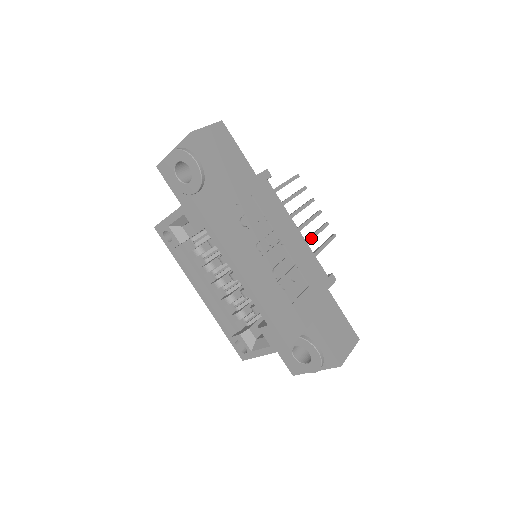
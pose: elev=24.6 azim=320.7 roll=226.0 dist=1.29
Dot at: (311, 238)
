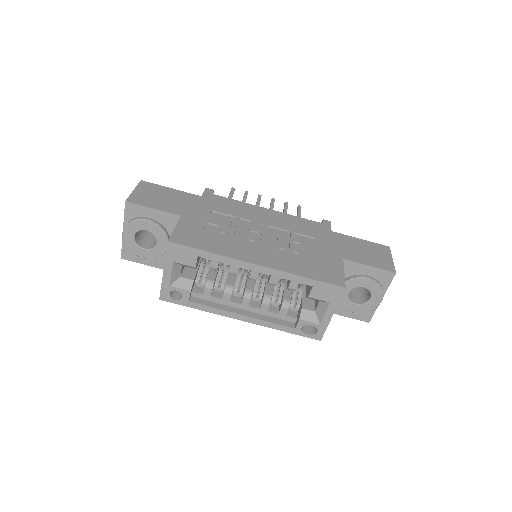
Dot at: occluded
